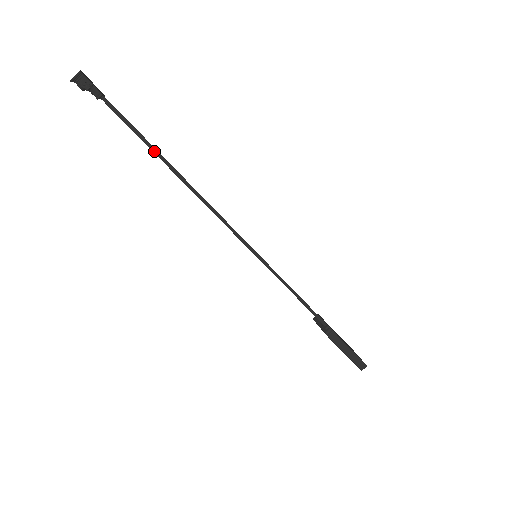
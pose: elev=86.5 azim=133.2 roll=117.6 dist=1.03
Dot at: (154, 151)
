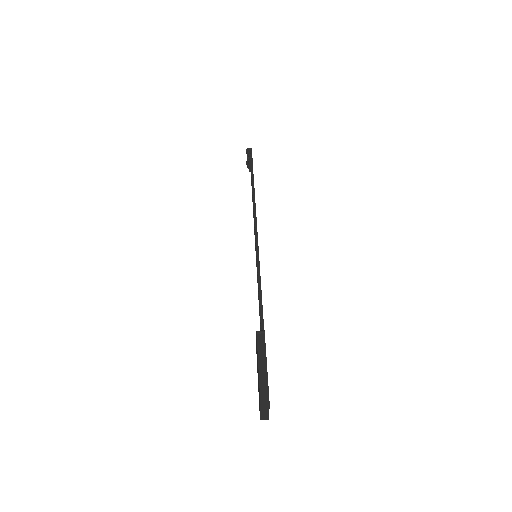
Dot at: (253, 181)
